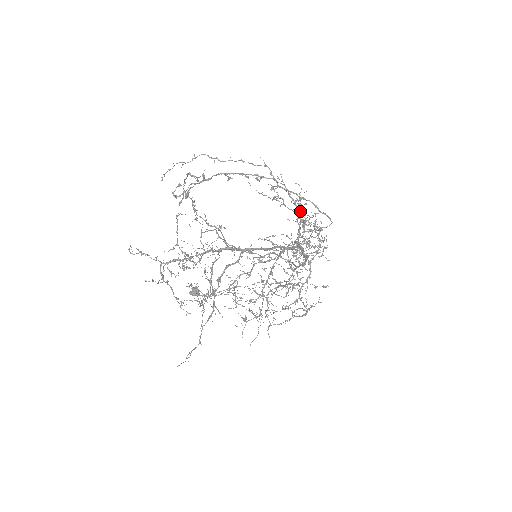
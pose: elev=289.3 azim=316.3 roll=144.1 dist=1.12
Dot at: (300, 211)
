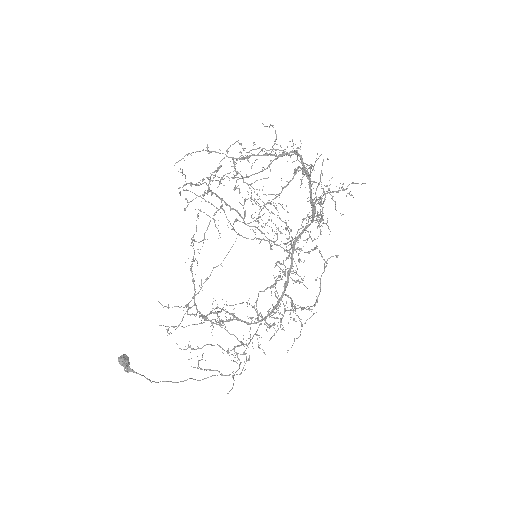
Dot at: (279, 245)
